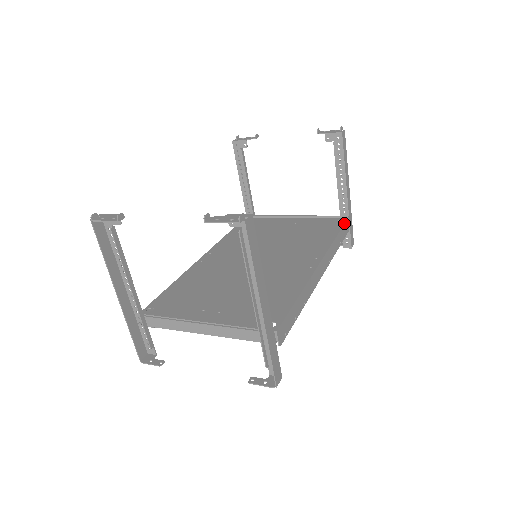
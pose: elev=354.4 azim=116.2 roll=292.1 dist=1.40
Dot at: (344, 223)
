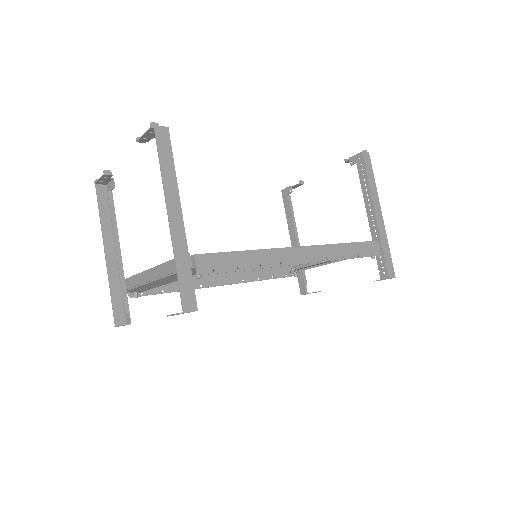
Dot at: (369, 241)
